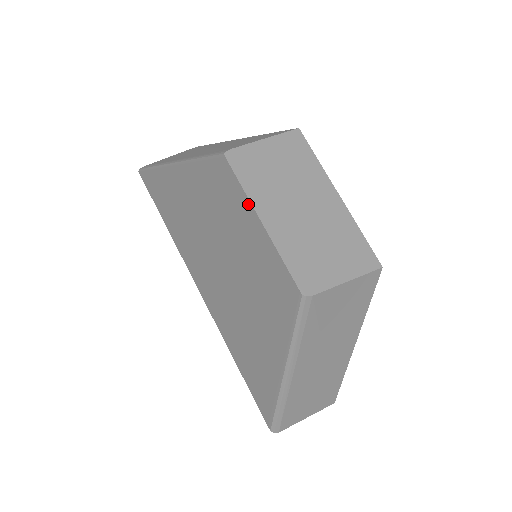
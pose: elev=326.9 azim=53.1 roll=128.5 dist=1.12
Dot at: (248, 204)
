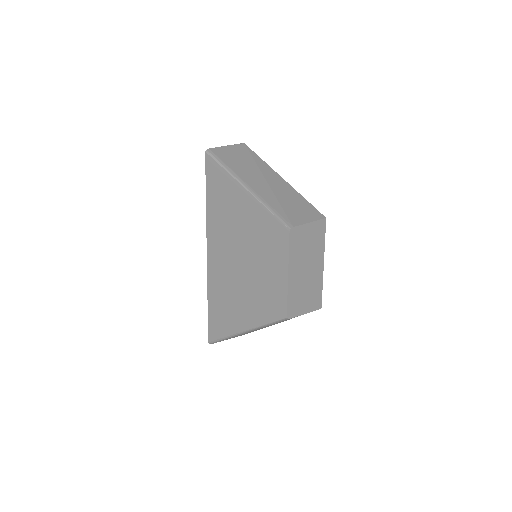
Dot at: (286, 261)
